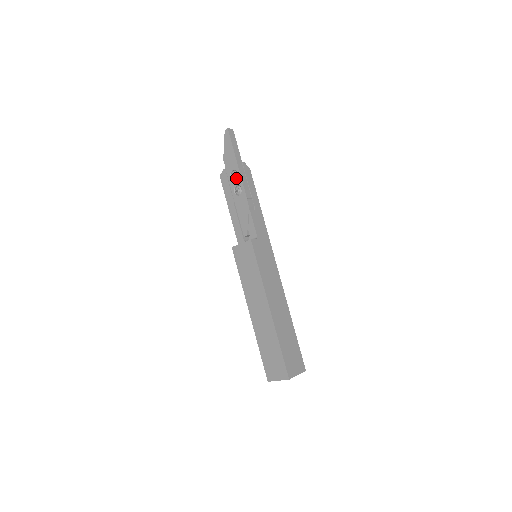
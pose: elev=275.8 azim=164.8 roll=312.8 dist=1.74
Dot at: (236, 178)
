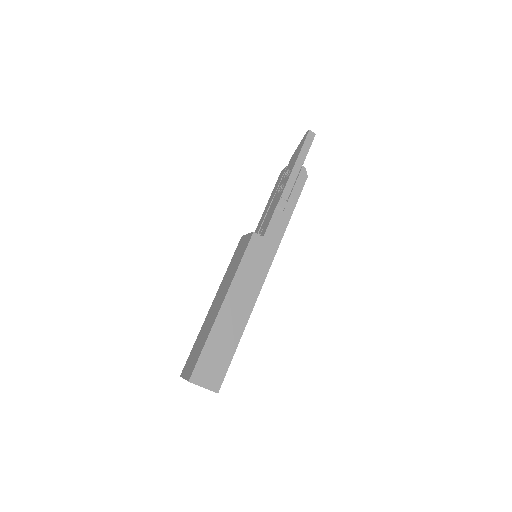
Dot at: (287, 177)
